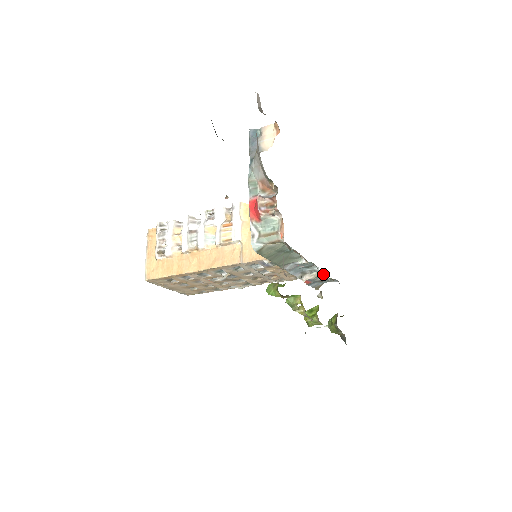
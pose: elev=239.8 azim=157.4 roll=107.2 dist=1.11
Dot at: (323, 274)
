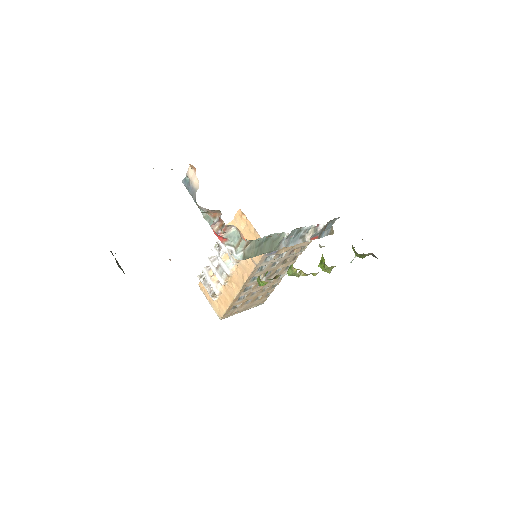
Dot at: (315, 227)
